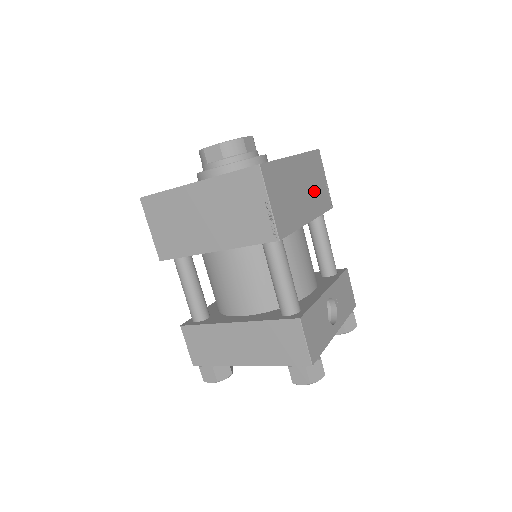
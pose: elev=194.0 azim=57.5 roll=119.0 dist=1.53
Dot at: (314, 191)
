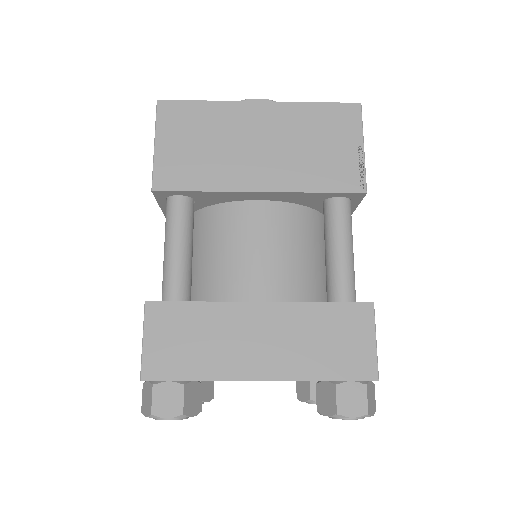
Dot at: occluded
